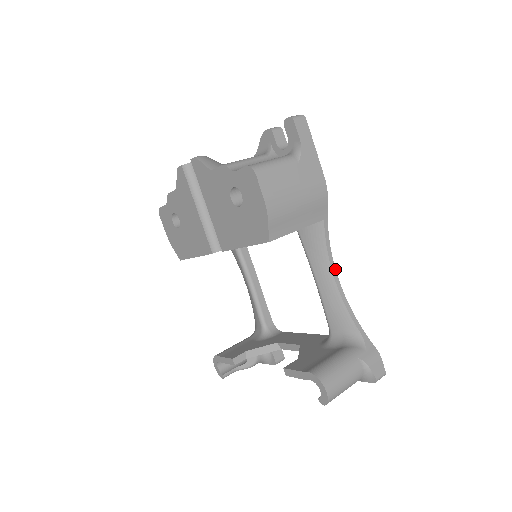
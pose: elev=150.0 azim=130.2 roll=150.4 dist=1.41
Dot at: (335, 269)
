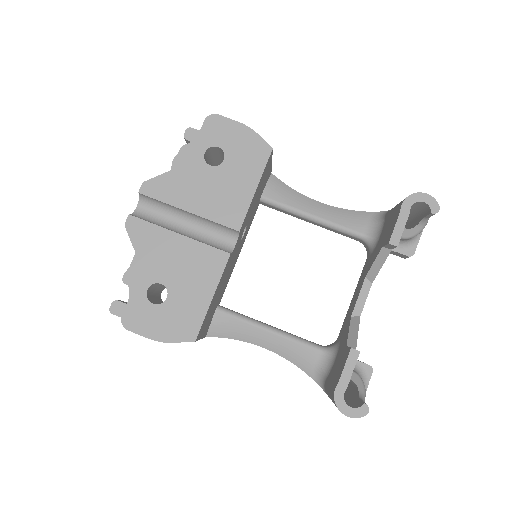
Dot at: (313, 201)
